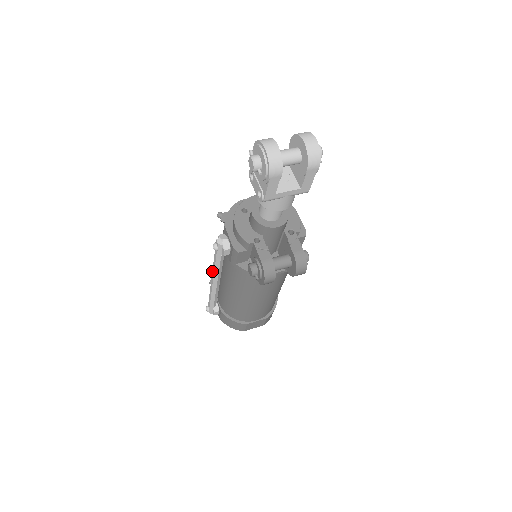
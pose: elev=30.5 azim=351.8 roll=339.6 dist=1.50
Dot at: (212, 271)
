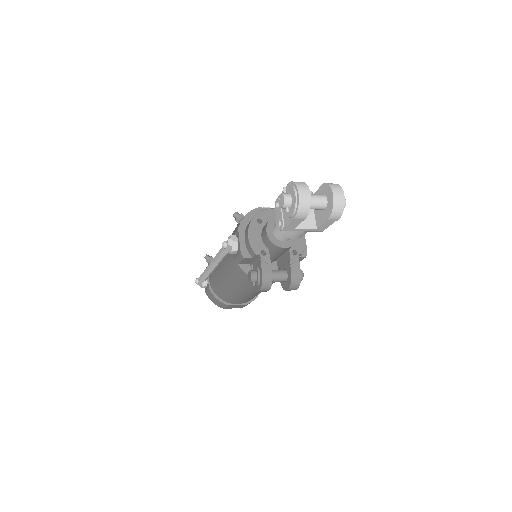
Dot at: (213, 258)
